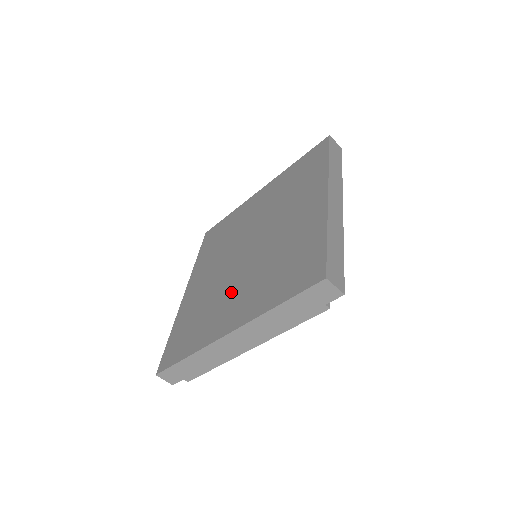
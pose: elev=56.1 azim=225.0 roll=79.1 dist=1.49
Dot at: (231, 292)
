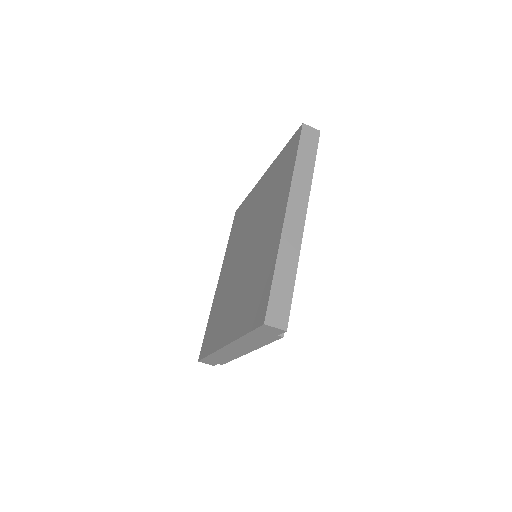
Dot at: (232, 300)
